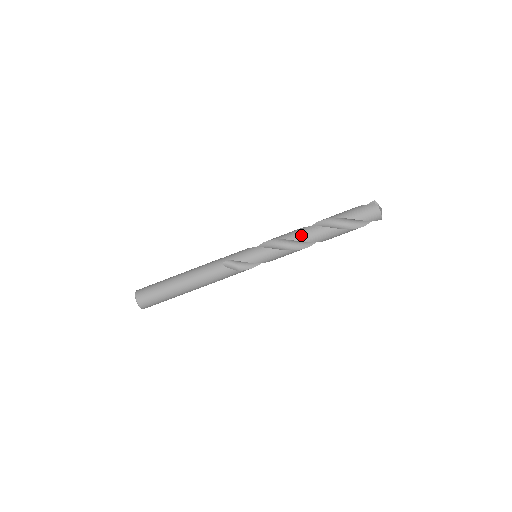
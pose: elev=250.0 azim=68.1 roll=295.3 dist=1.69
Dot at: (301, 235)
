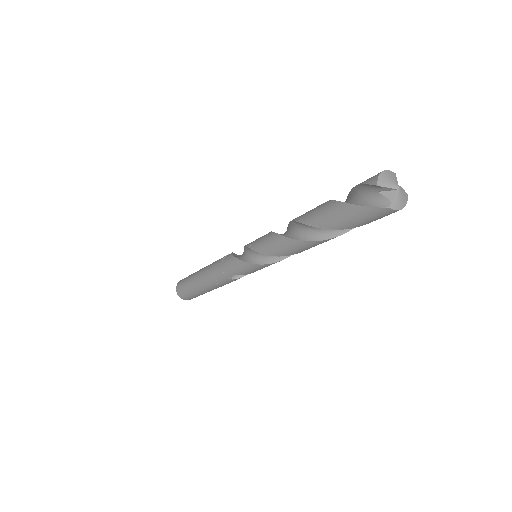
Dot at: (295, 252)
